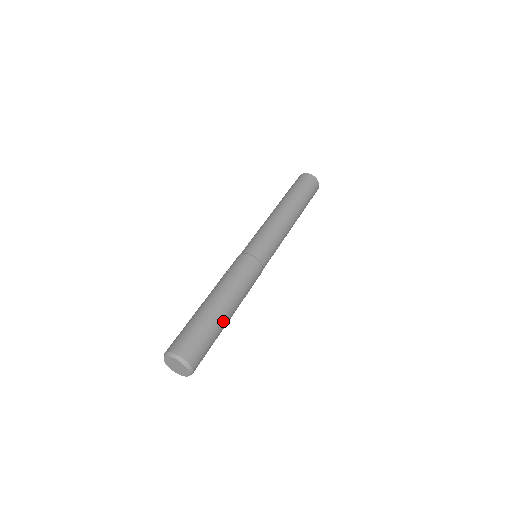
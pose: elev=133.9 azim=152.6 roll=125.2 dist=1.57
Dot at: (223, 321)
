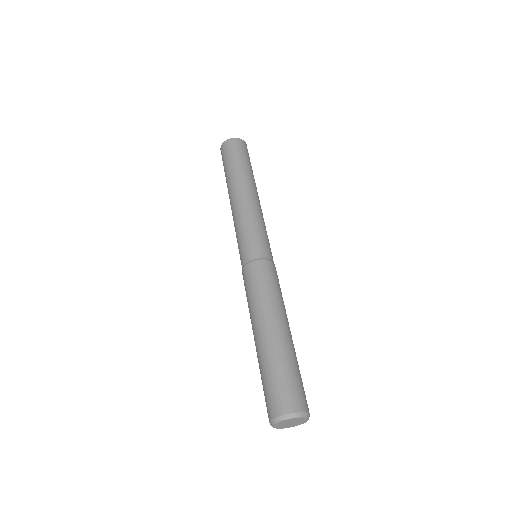
Dot at: (280, 343)
